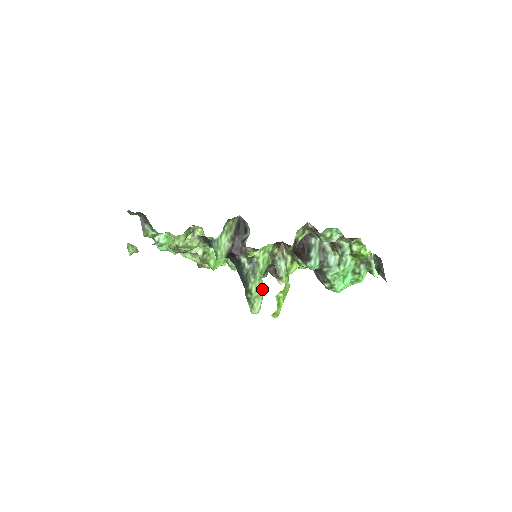
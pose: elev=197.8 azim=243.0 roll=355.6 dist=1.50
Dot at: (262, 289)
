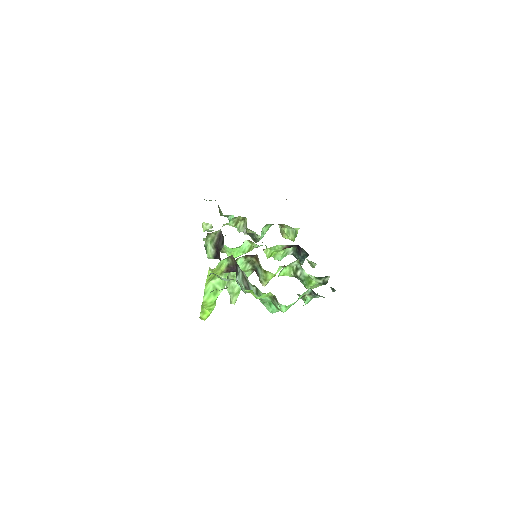
Dot at: (236, 288)
